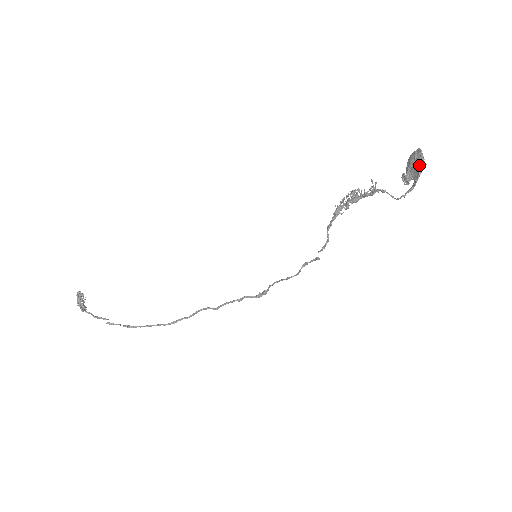
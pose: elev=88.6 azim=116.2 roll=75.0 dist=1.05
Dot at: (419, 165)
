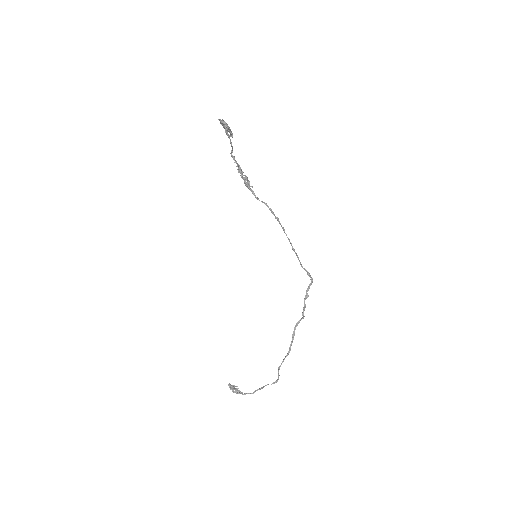
Dot at: (222, 124)
